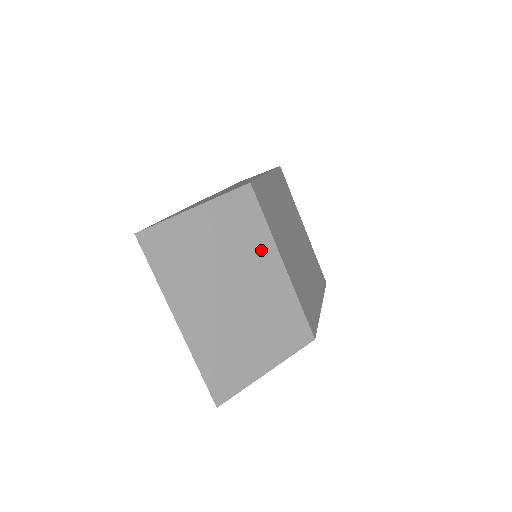
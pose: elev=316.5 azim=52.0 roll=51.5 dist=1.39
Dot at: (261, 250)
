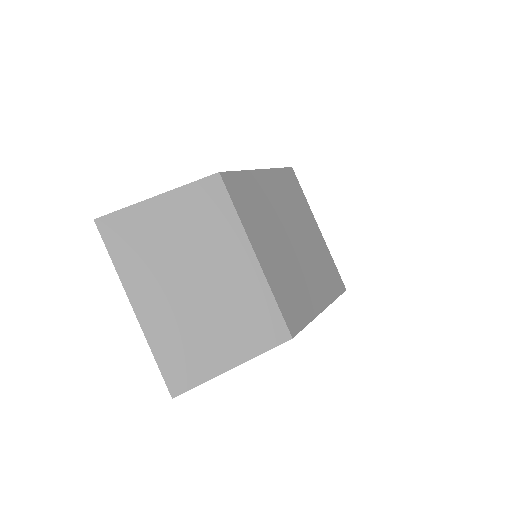
Dot at: (229, 240)
